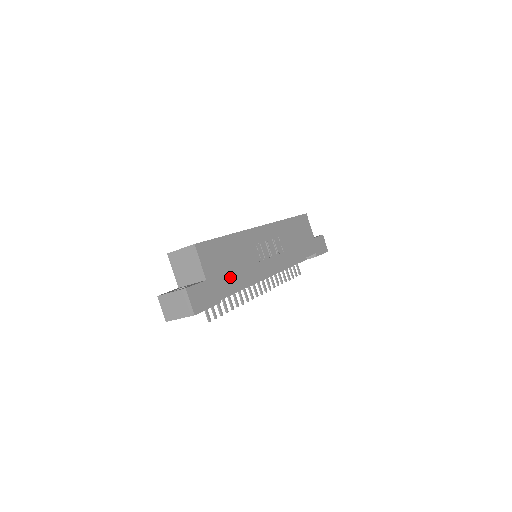
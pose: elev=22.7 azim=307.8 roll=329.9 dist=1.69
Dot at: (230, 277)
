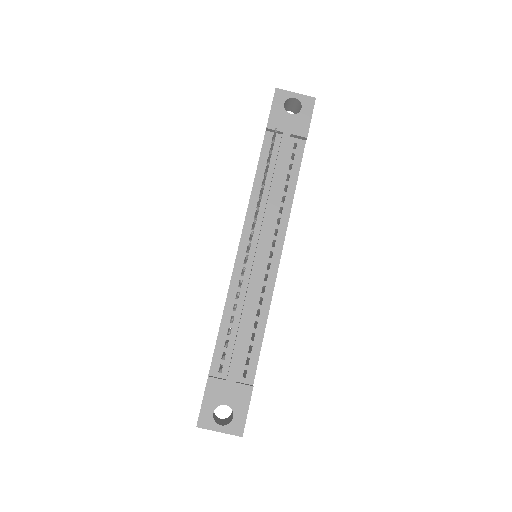
Dot at: occluded
